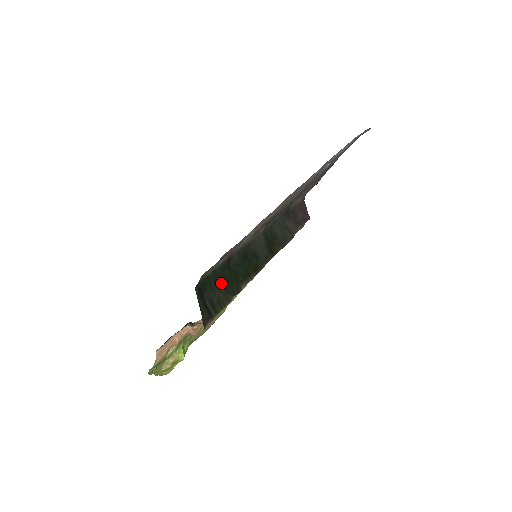
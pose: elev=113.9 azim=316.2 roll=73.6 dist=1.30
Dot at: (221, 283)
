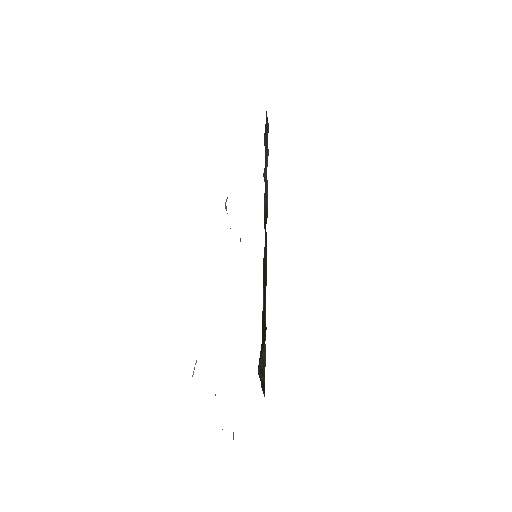
Dot at: (262, 345)
